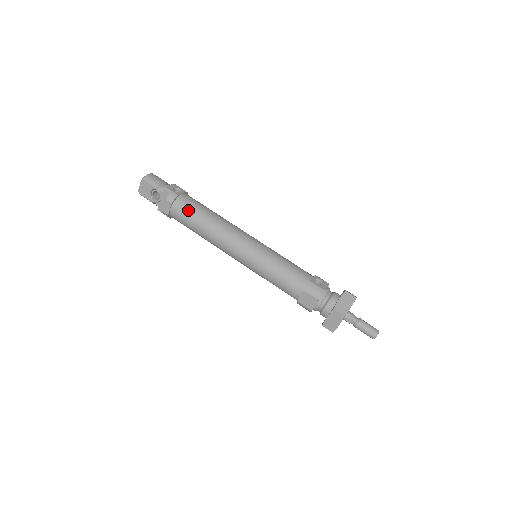
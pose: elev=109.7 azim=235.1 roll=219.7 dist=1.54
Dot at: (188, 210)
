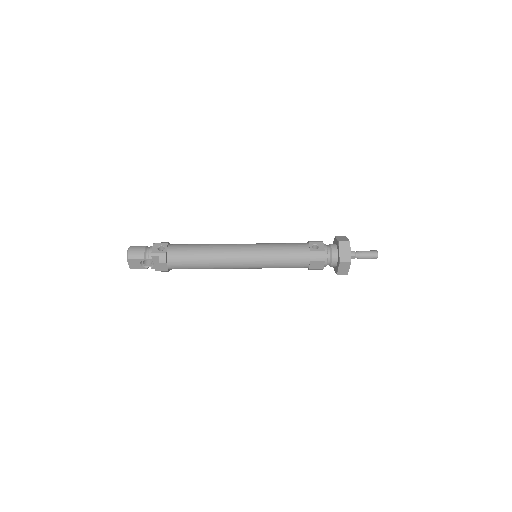
Dot at: (183, 259)
